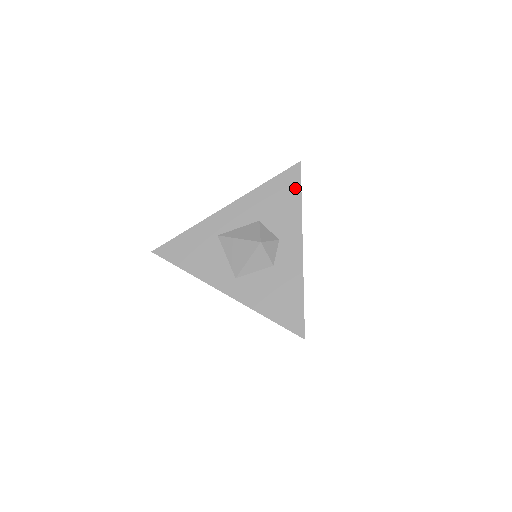
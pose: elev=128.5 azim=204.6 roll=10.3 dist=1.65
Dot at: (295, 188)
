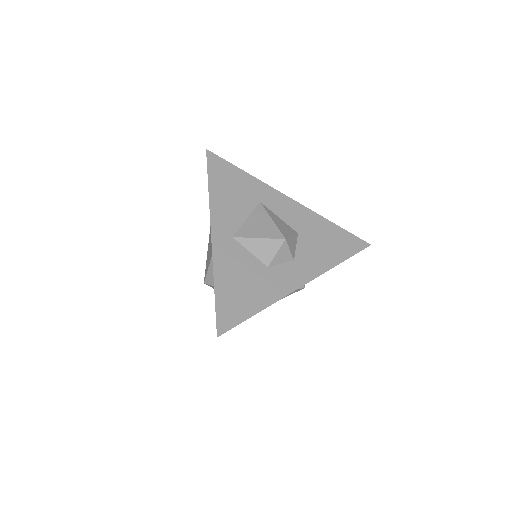
Dot at: (347, 251)
